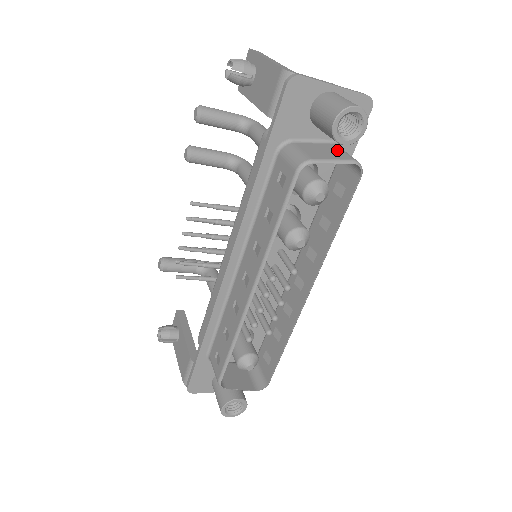
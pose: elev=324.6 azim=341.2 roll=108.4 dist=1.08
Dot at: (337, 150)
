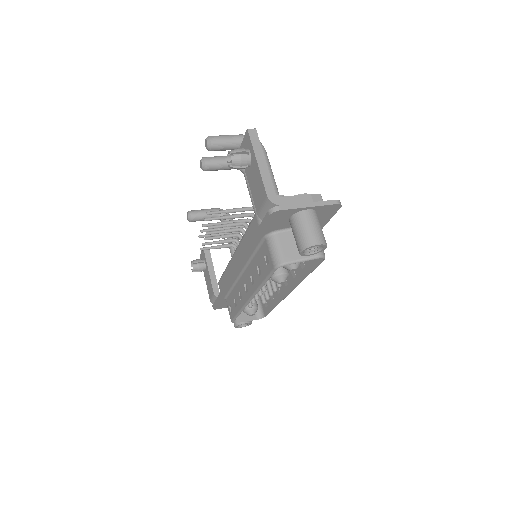
Dot at: occluded
